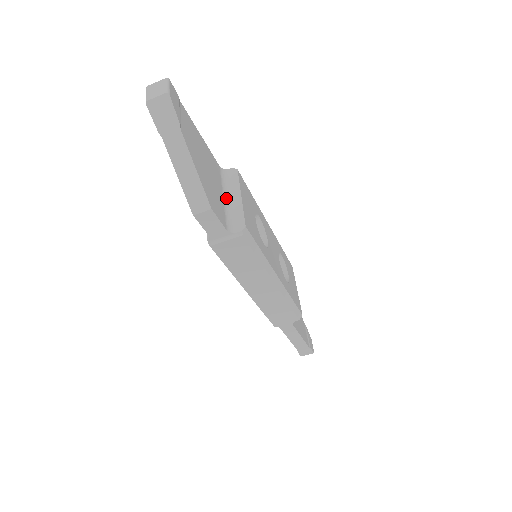
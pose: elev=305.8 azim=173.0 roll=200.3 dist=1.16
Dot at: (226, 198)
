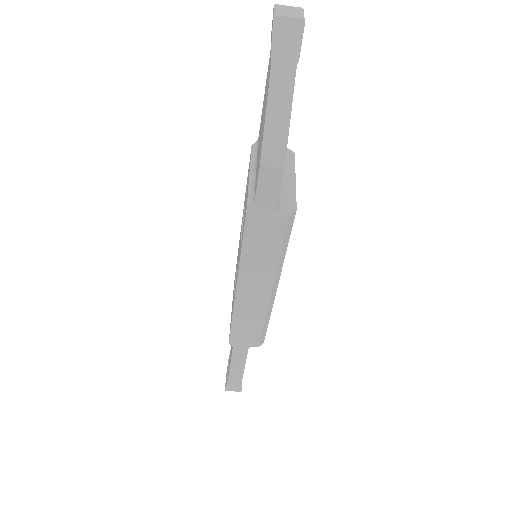
Dot at: occluded
